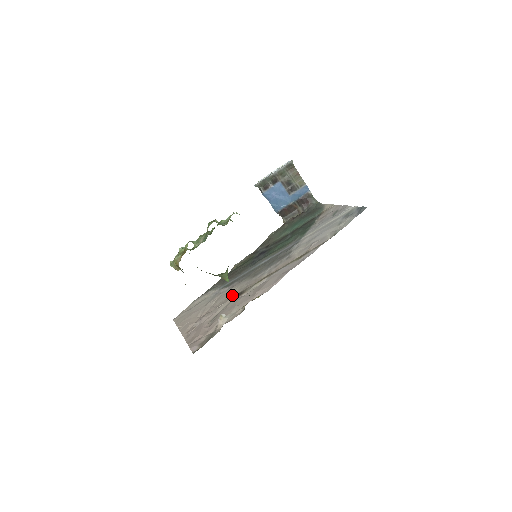
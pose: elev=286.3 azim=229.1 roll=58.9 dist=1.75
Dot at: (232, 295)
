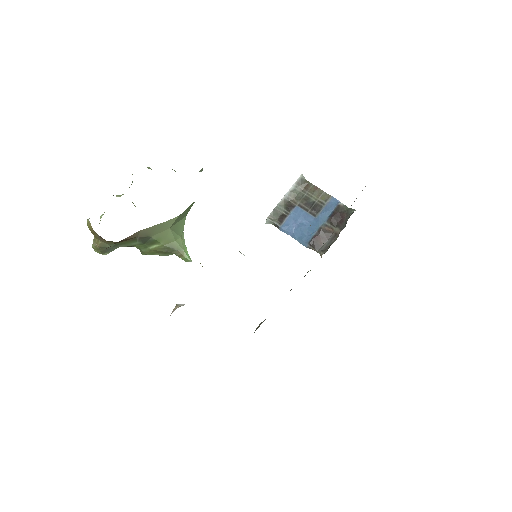
Dot at: occluded
